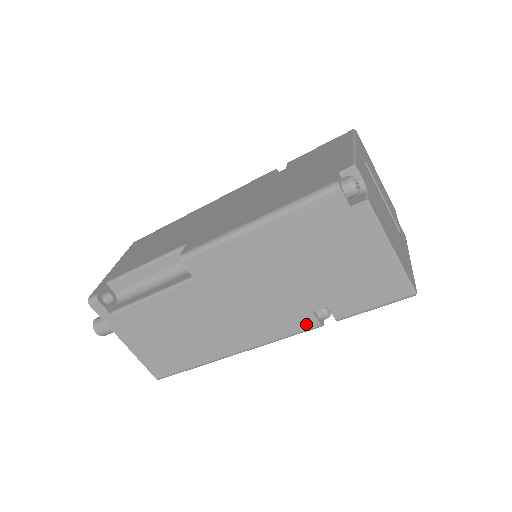
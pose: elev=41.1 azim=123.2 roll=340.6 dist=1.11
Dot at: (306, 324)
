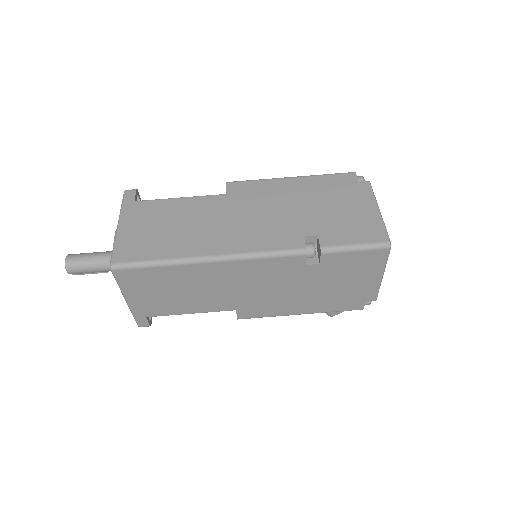
Dot at: (294, 245)
